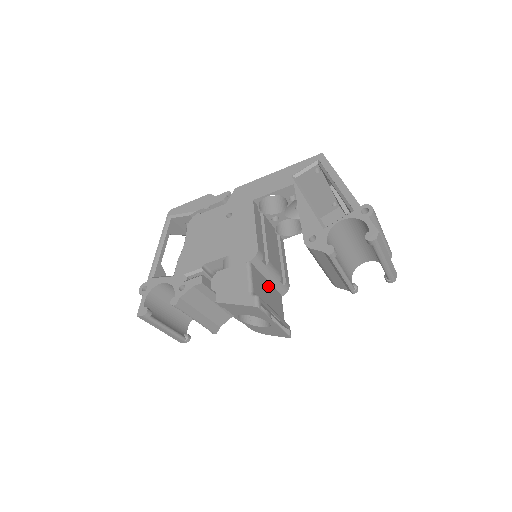
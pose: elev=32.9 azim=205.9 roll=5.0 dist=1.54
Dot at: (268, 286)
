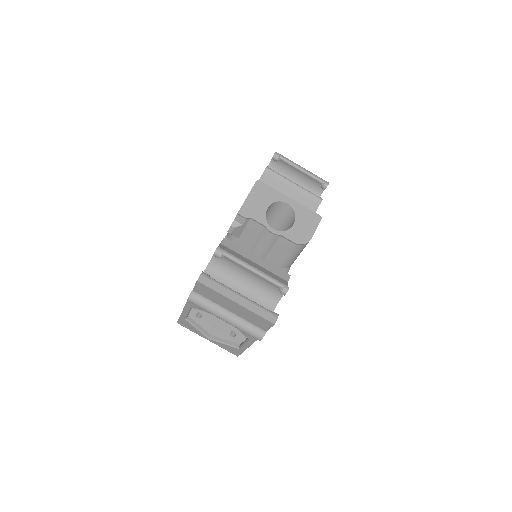
Dot at: (273, 228)
